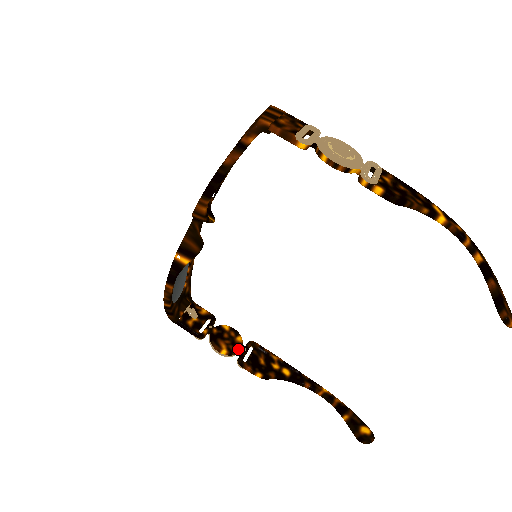
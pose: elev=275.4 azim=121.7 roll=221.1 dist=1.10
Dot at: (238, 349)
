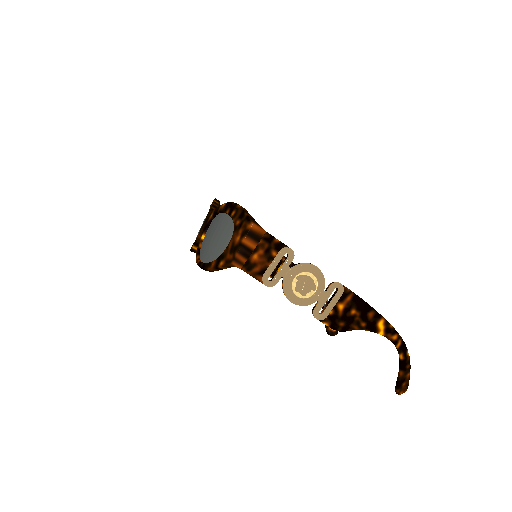
Dot at: occluded
